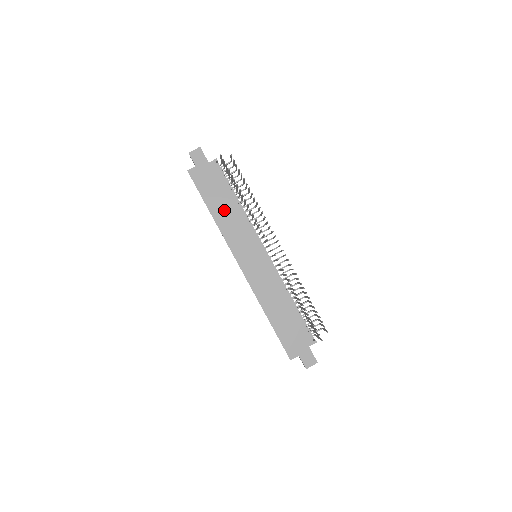
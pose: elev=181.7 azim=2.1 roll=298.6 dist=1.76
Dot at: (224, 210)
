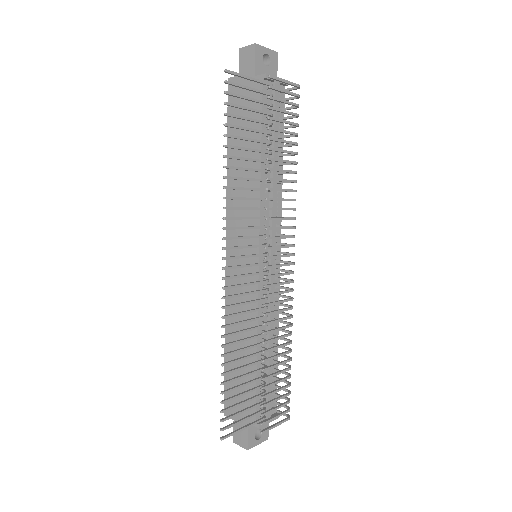
Dot at: (242, 164)
